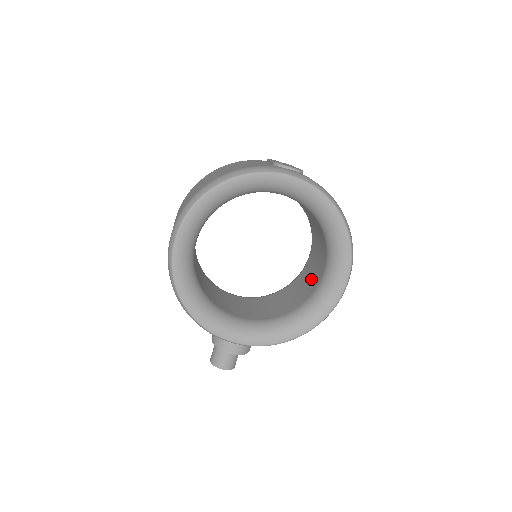
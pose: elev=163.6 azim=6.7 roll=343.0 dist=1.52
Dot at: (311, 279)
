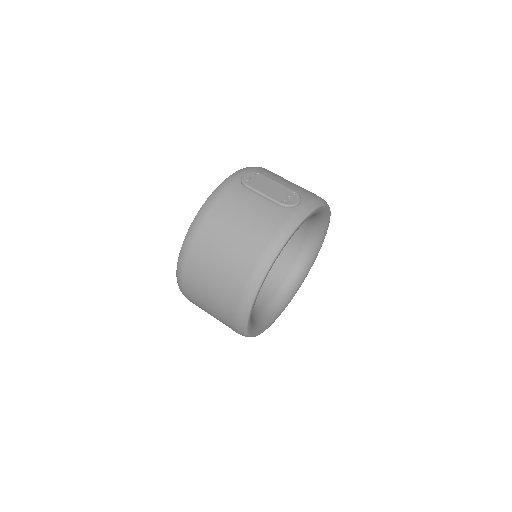
Dot at: occluded
